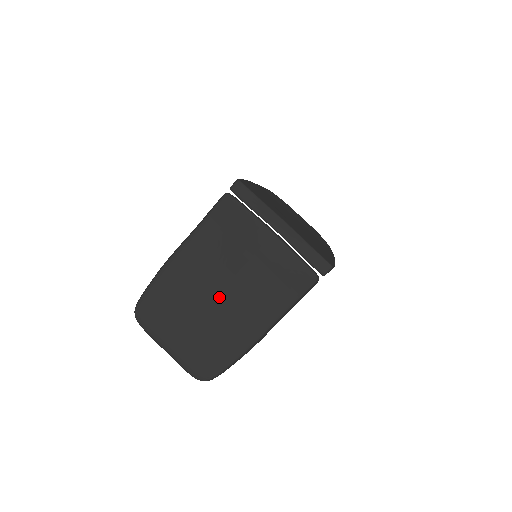
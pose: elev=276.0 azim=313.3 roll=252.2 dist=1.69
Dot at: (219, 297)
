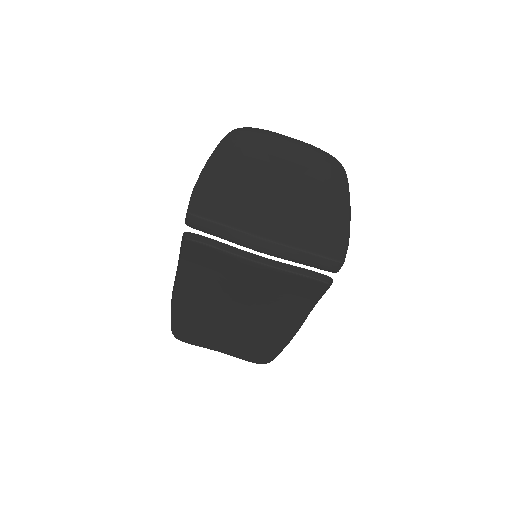
Dot at: (239, 315)
